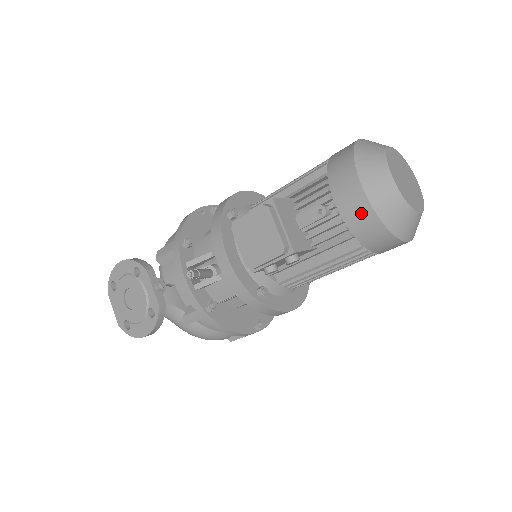
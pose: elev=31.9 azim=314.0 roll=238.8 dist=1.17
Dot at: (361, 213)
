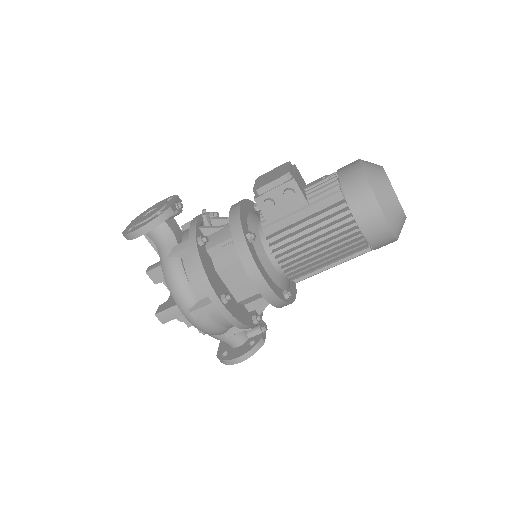
Dot at: (353, 172)
